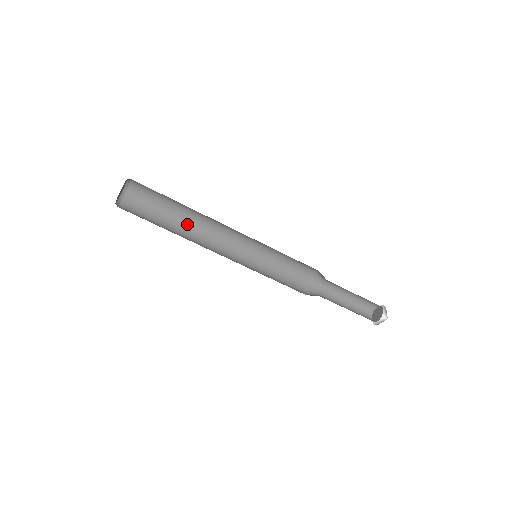
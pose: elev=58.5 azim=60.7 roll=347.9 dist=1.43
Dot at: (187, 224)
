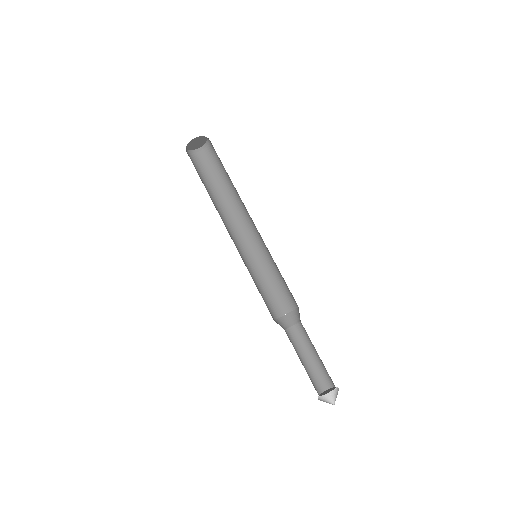
Dot at: (227, 199)
